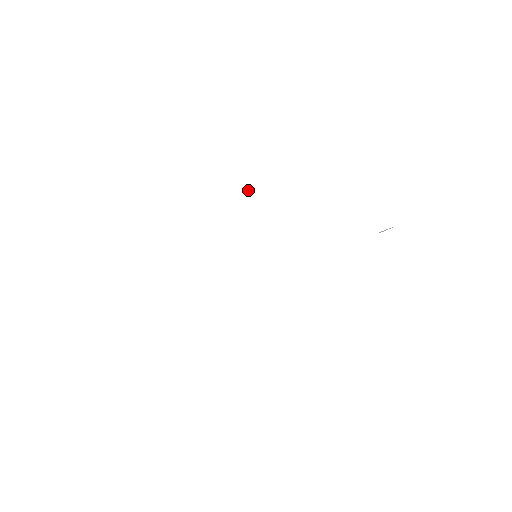
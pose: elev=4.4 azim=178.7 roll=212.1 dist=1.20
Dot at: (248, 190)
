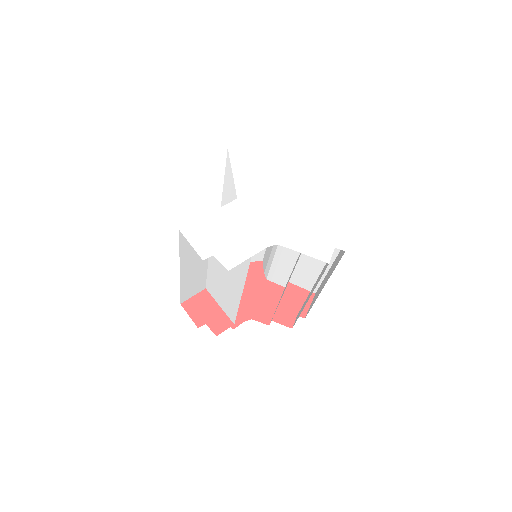
Dot at: (282, 188)
